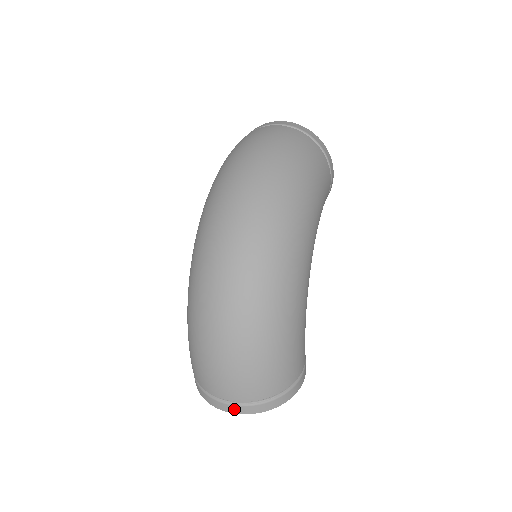
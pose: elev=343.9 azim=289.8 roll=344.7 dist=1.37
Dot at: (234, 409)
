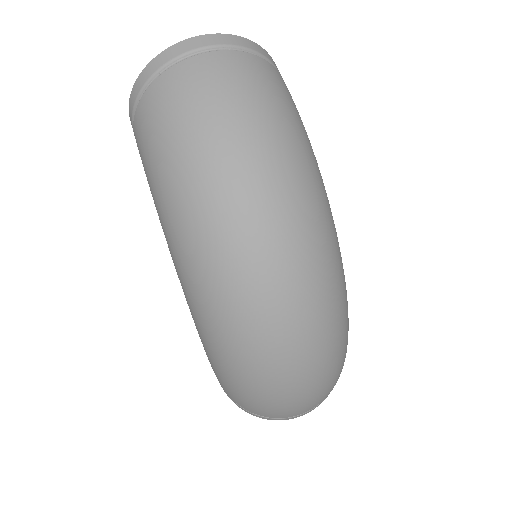
Dot at: (306, 413)
